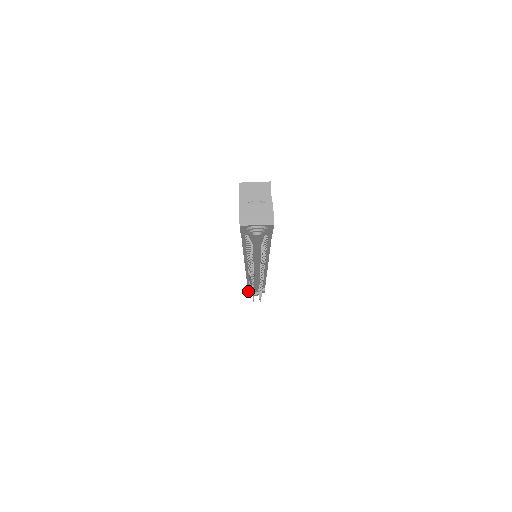
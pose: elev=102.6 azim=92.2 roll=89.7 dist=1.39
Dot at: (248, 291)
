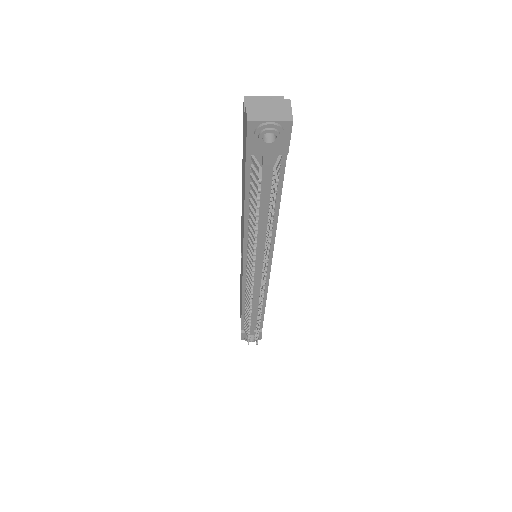
Dot at: (241, 333)
